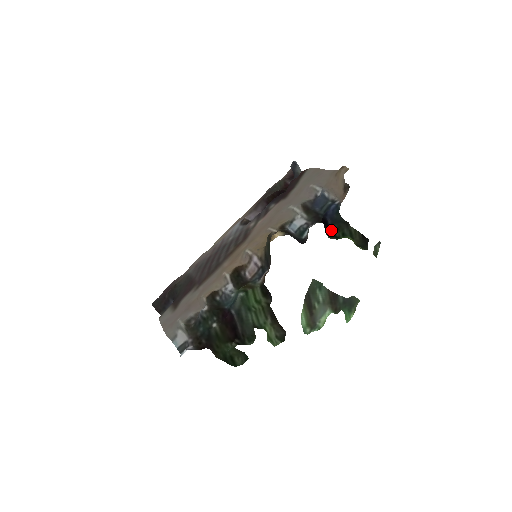
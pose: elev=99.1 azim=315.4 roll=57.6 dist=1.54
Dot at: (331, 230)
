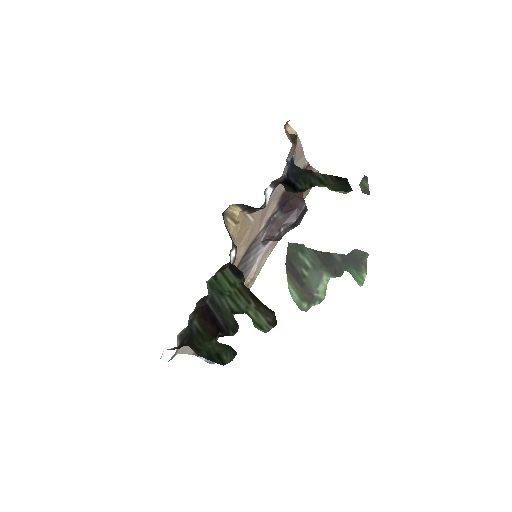
Dot at: (297, 187)
